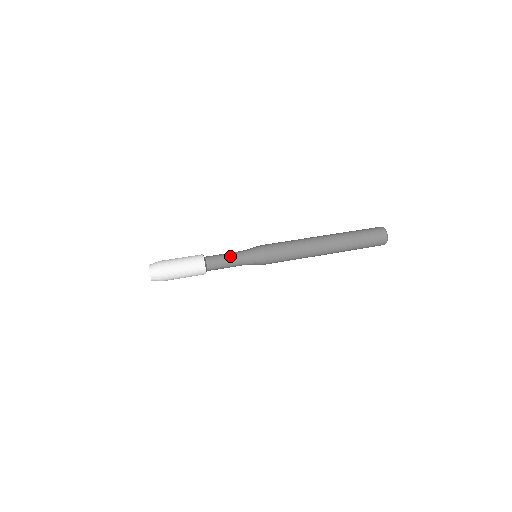
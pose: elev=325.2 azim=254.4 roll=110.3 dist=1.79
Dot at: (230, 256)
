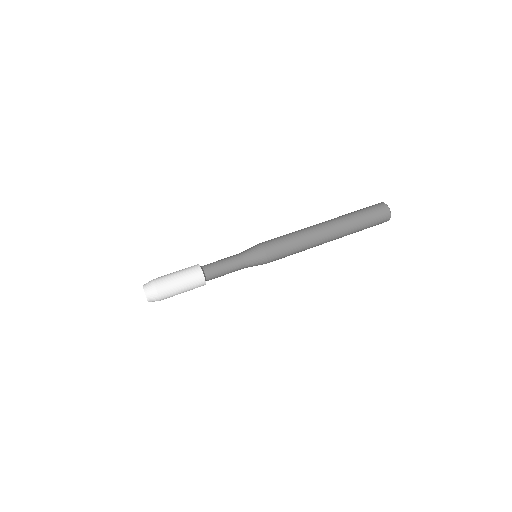
Dot at: (231, 269)
